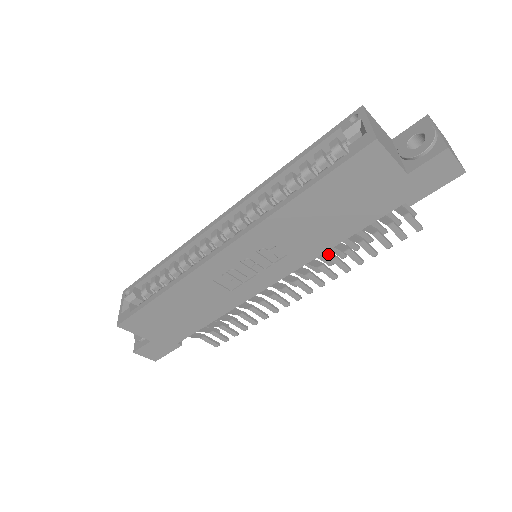
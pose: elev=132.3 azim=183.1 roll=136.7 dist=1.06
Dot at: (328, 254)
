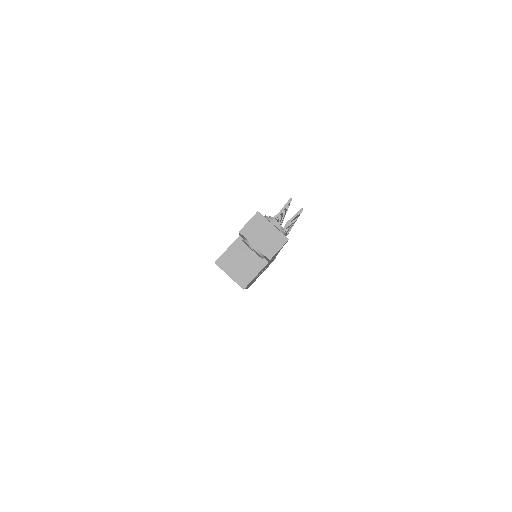
Dot at: occluded
